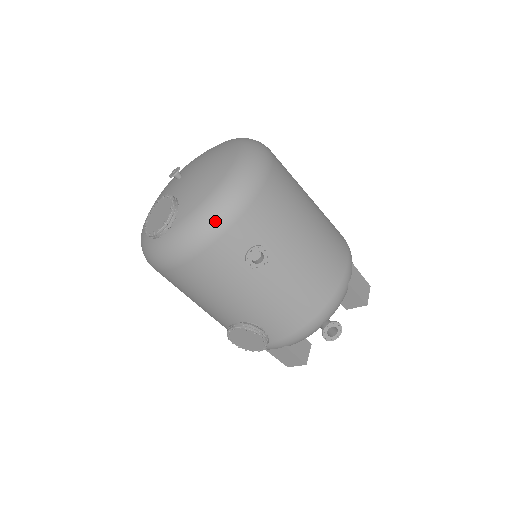
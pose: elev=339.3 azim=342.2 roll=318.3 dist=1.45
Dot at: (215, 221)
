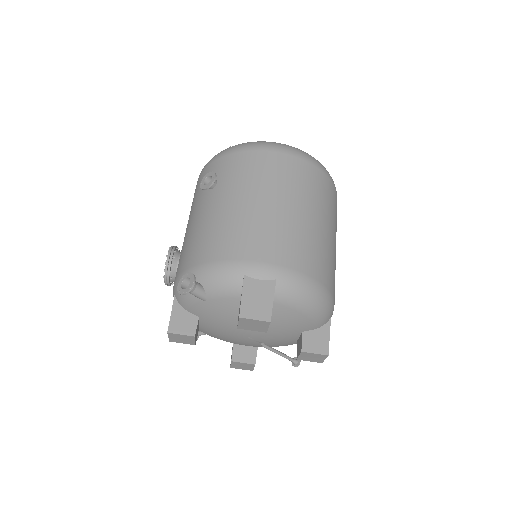
Dot at: (219, 153)
